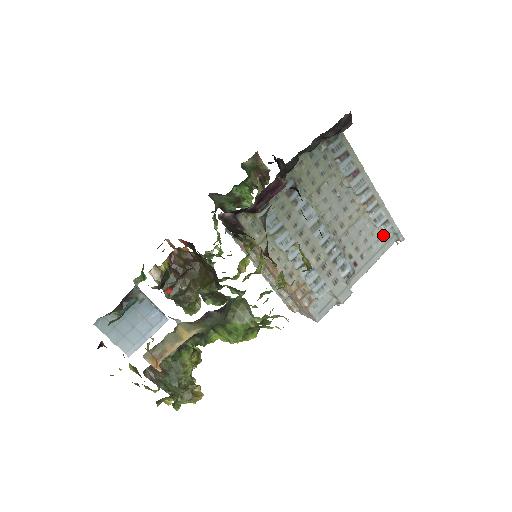
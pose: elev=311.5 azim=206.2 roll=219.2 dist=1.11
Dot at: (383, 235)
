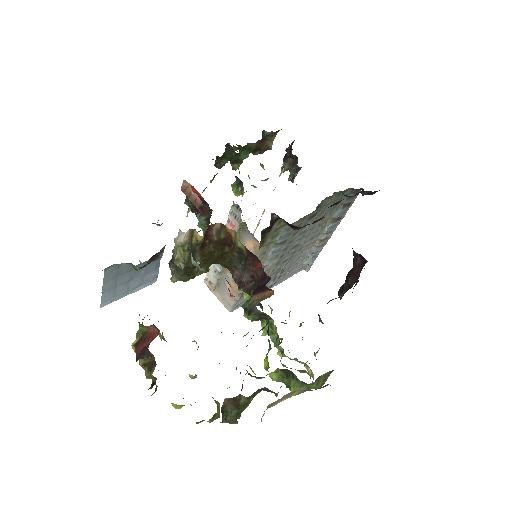
Dot at: (305, 263)
